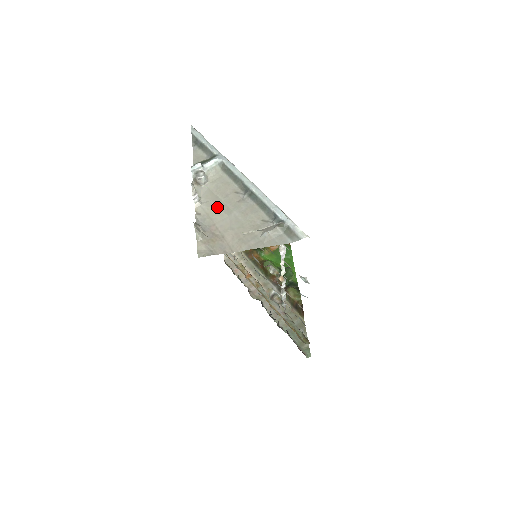
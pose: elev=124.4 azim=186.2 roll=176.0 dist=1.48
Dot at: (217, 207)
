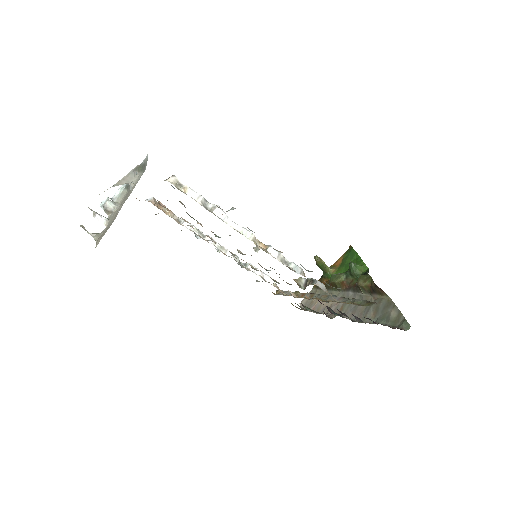
Dot at: (115, 211)
